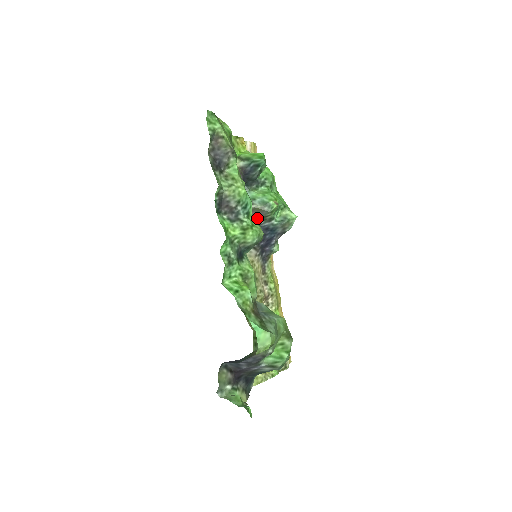
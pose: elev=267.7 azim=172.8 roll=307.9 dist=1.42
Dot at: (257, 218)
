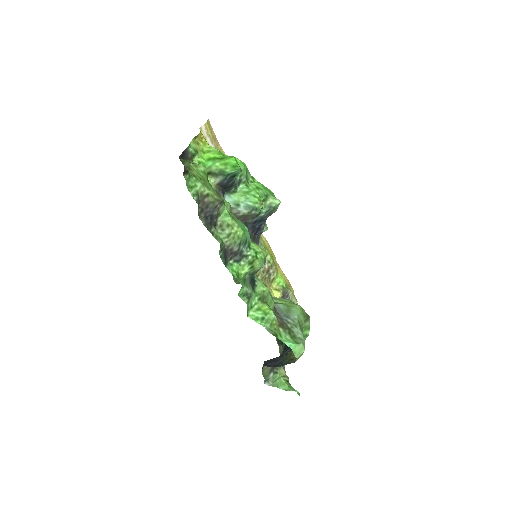
Dot at: (246, 220)
